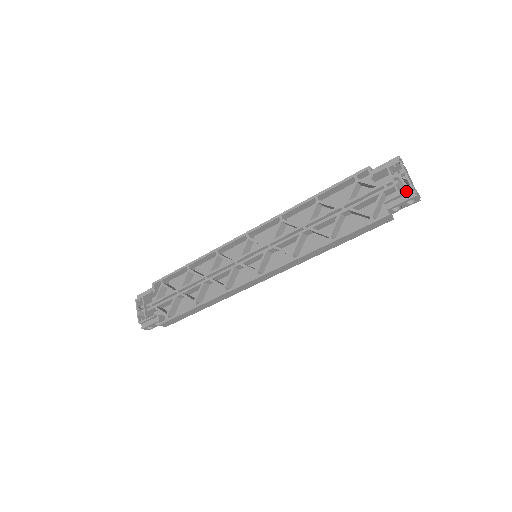
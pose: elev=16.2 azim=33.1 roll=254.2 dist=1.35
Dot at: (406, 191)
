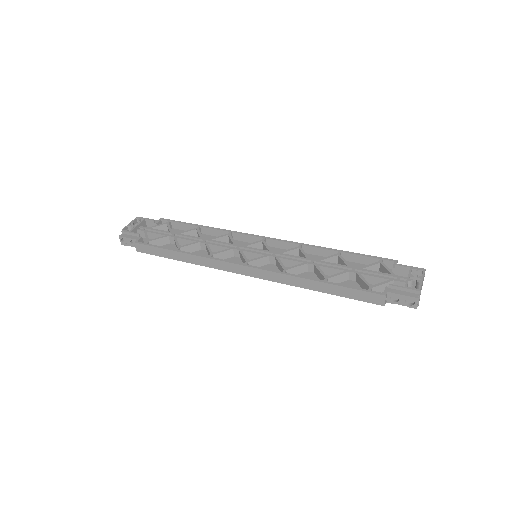
Dot at: (413, 289)
